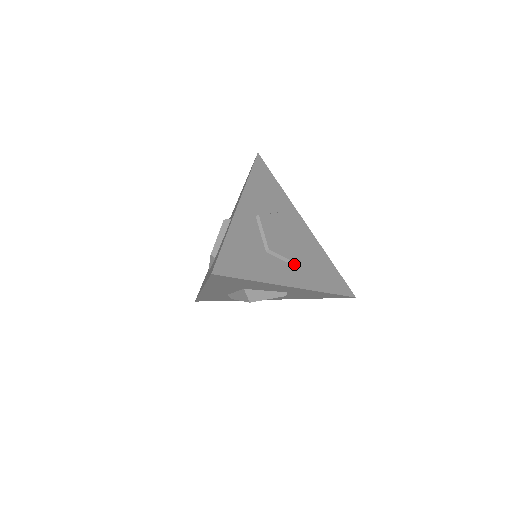
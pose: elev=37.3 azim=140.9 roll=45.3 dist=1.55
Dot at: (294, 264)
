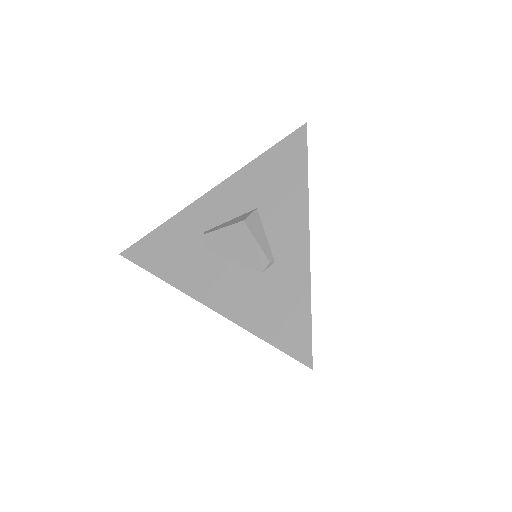
Dot at: occluded
